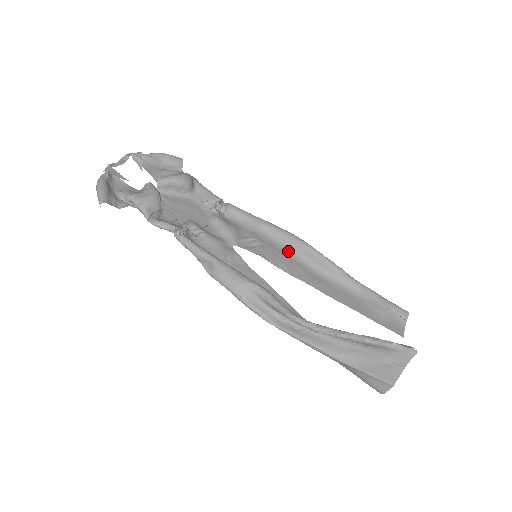
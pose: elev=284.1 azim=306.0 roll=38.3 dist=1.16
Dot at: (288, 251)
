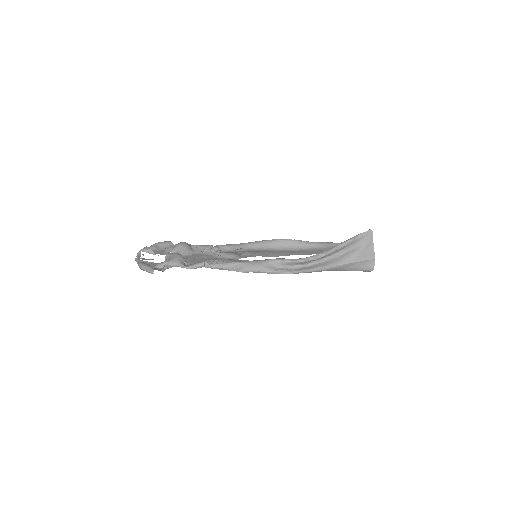
Dot at: (269, 249)
